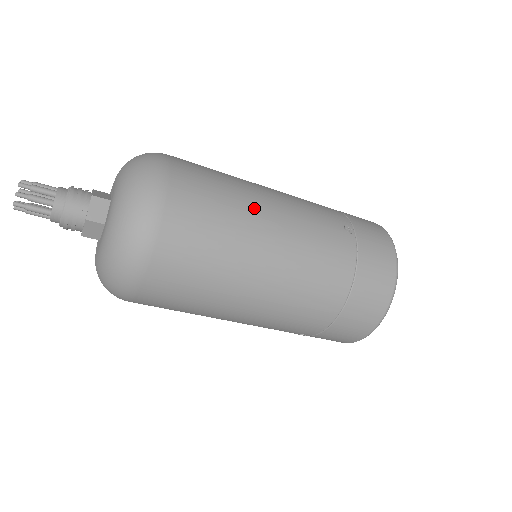
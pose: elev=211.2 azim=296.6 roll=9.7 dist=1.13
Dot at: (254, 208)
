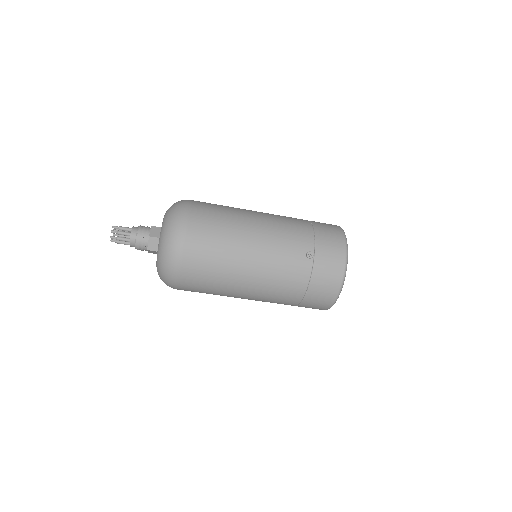
Dot at: (239, 251)
